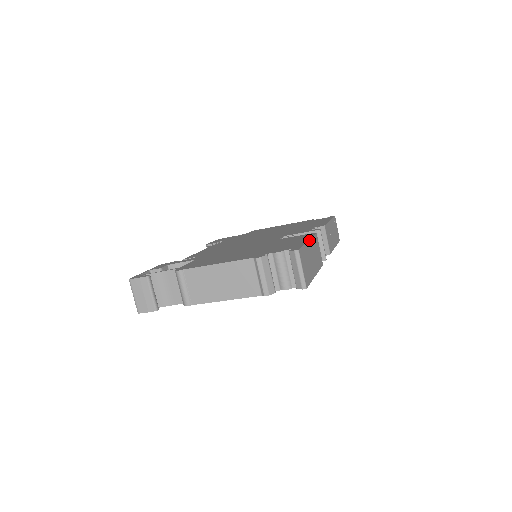
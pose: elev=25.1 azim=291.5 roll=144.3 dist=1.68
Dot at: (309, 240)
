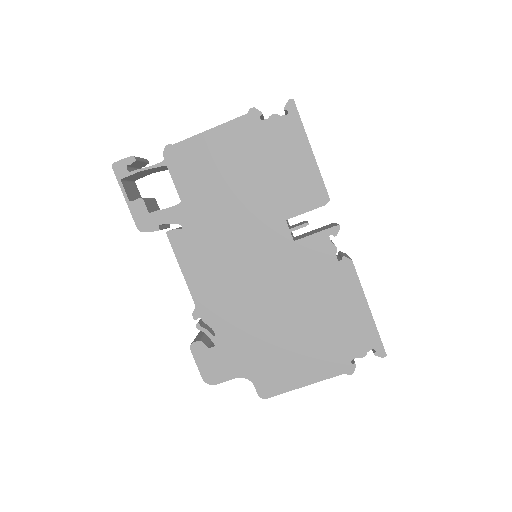
Dot at: occluded
